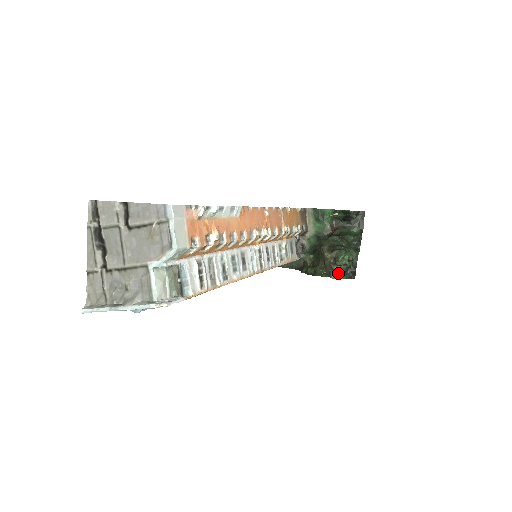
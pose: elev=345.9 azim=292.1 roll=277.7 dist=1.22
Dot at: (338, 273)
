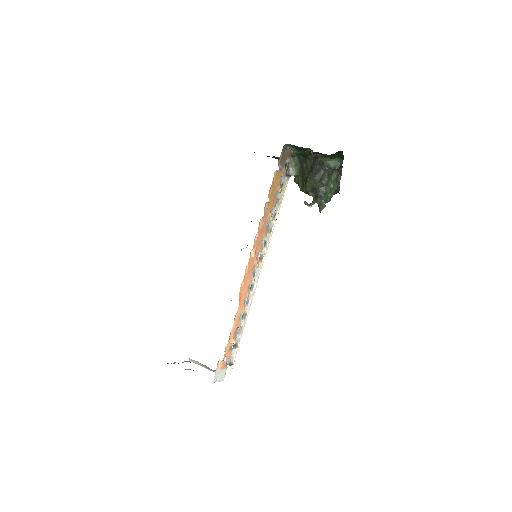
Dot at: occluded
